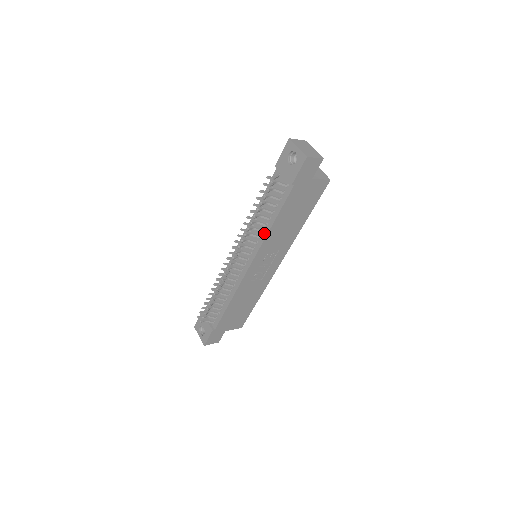
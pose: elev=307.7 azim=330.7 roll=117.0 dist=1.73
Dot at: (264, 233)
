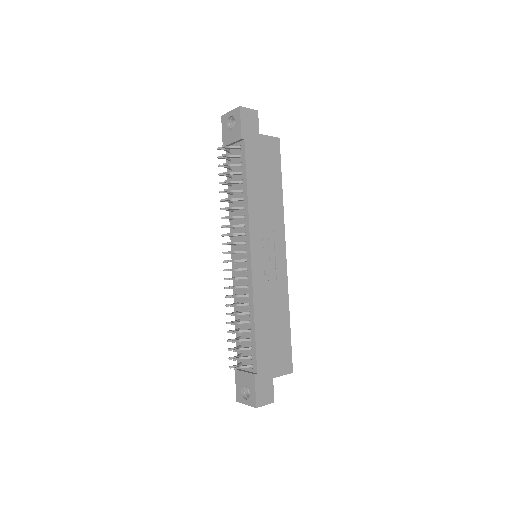
Dot at: (245, 208)
